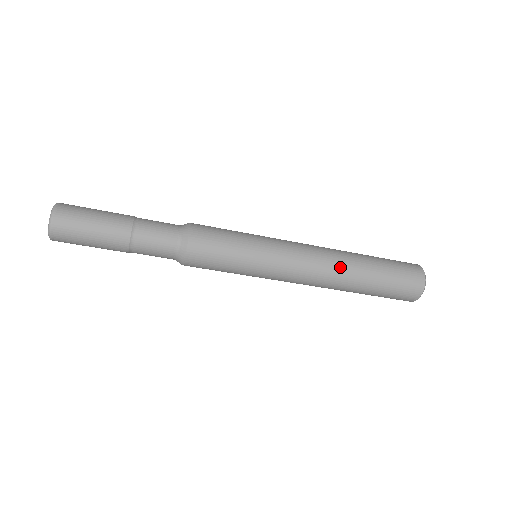
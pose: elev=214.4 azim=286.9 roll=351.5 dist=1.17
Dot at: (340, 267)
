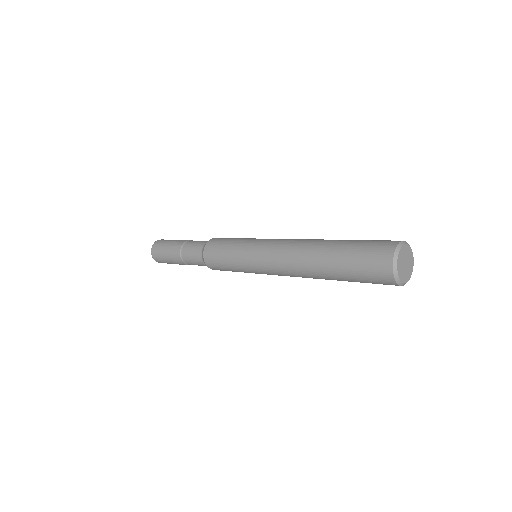
Dot at: (302, 262)
